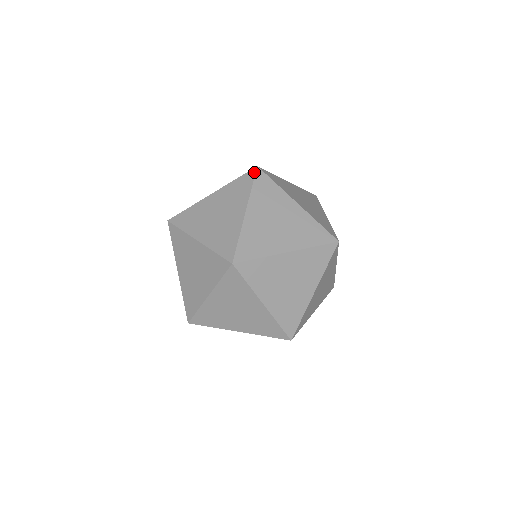
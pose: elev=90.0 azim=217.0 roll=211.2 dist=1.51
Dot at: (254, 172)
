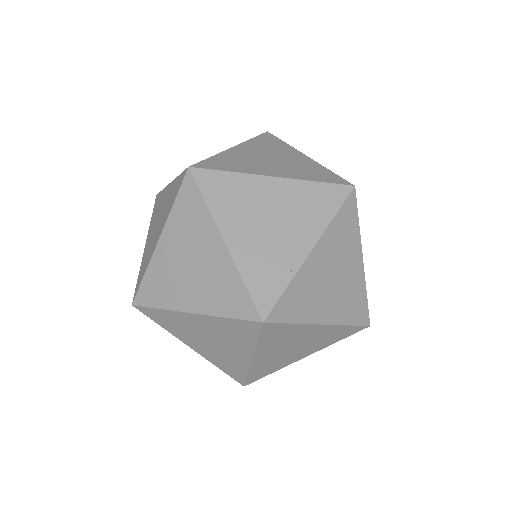
Dot at: (347, 193)
